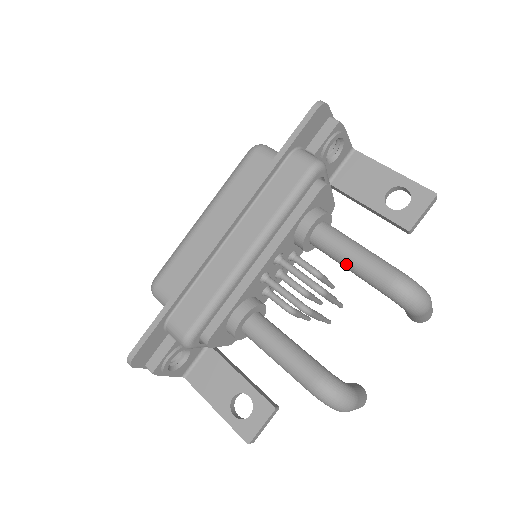
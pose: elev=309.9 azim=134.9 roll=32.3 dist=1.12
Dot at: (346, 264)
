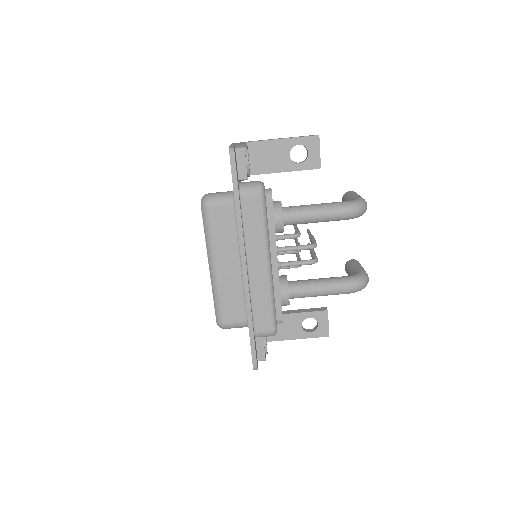
Dot at: (315, 222)
